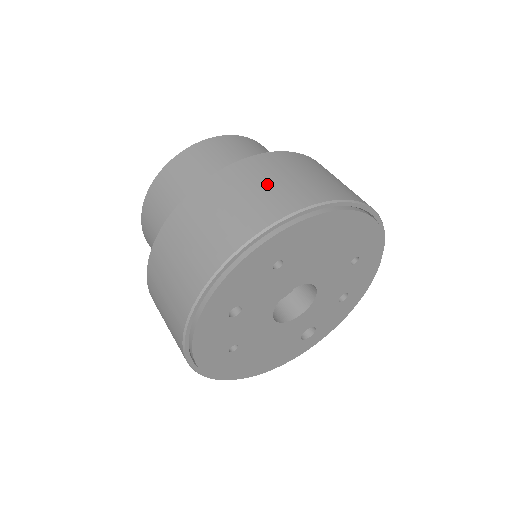
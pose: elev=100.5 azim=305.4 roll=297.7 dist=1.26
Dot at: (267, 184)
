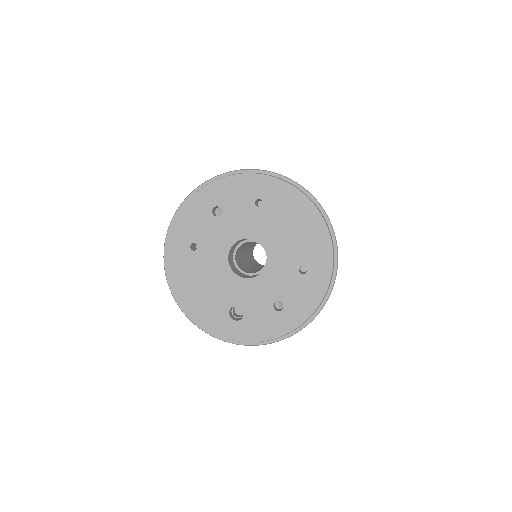
Dot at: occluded
